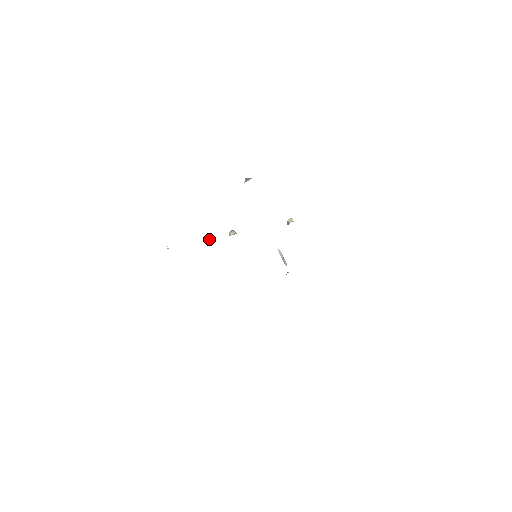
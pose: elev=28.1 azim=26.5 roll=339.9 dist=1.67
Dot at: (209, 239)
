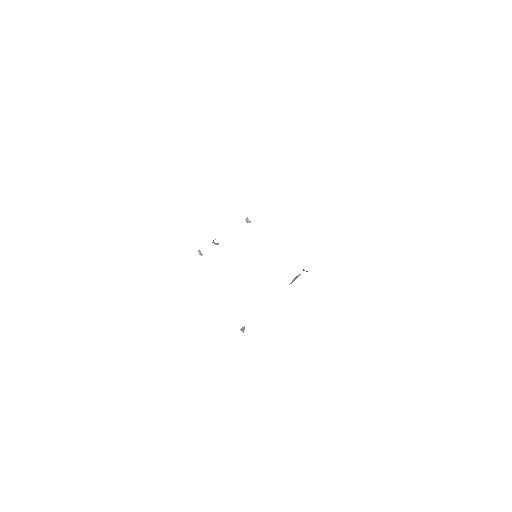
Dot at: occluded
